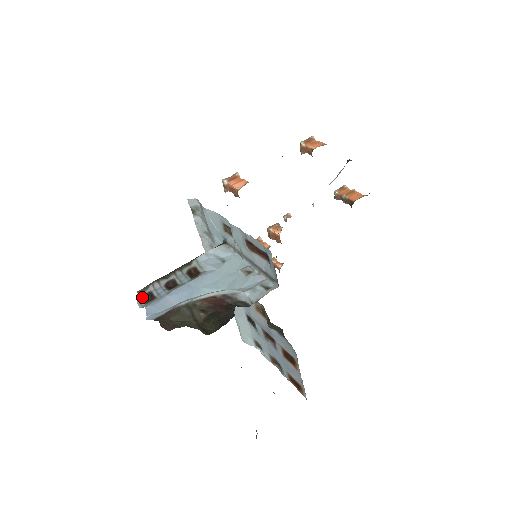
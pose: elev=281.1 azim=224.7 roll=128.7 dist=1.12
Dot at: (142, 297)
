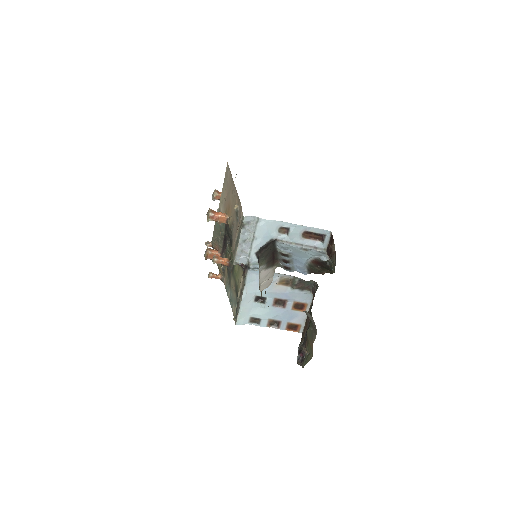
Dot at: (284, 268)
